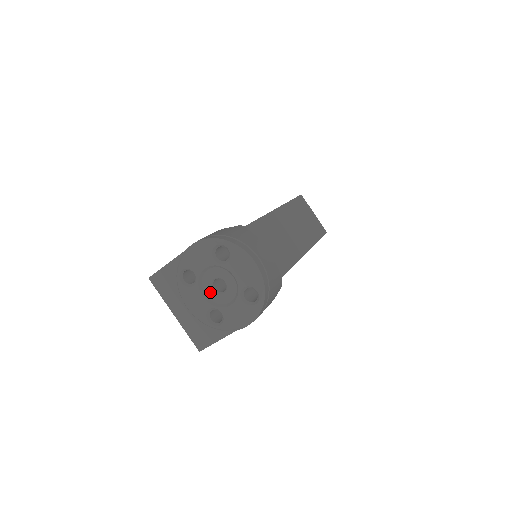
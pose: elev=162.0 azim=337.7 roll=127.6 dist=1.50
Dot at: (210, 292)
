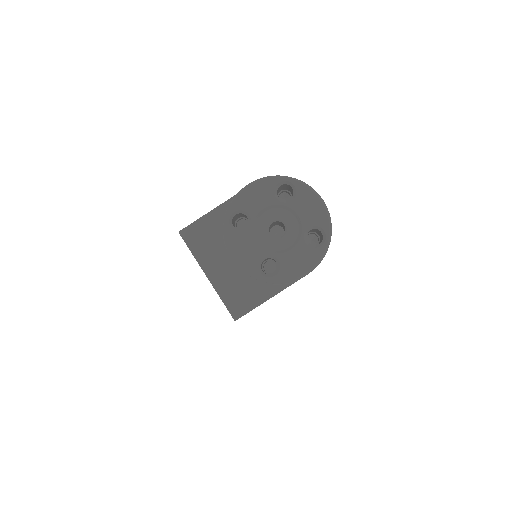
Dot at: (265, 237)
